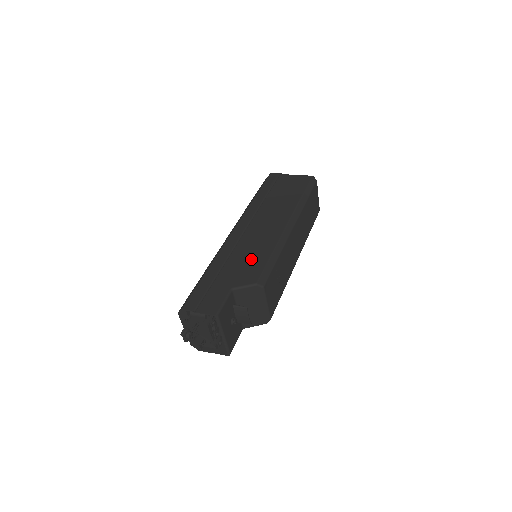
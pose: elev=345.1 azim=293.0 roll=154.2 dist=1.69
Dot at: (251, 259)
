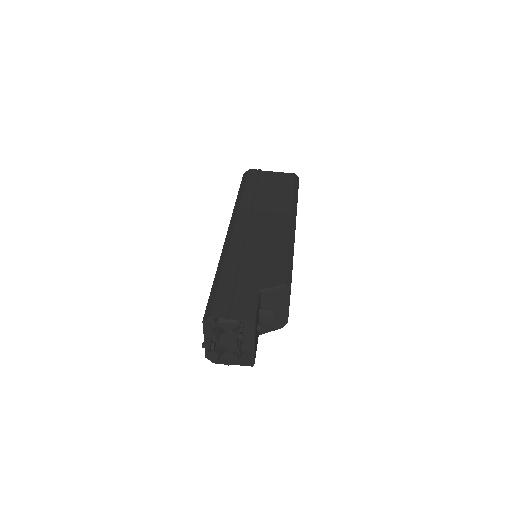
Dot at: (267, 258)
